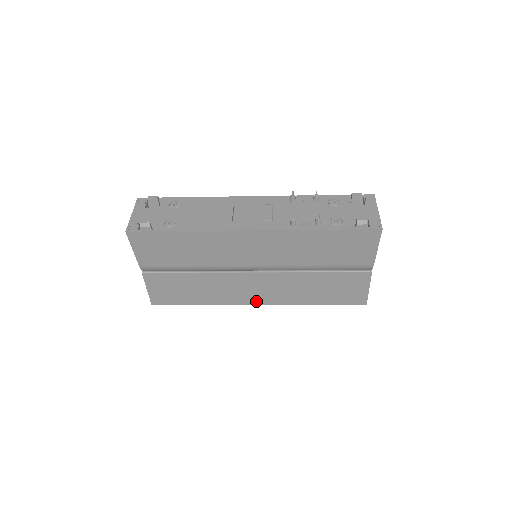
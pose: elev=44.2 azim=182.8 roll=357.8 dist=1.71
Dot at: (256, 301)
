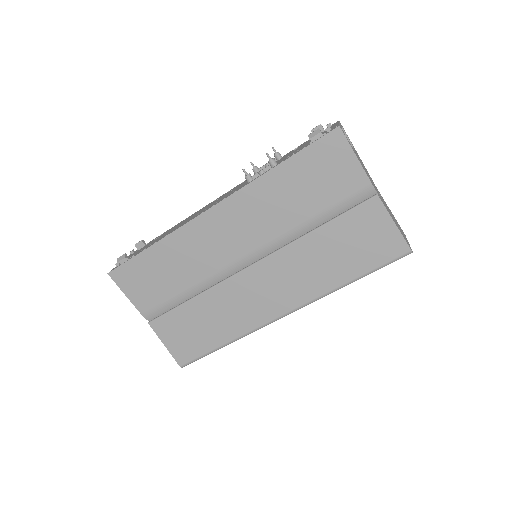
Dot at: (279, 309)
